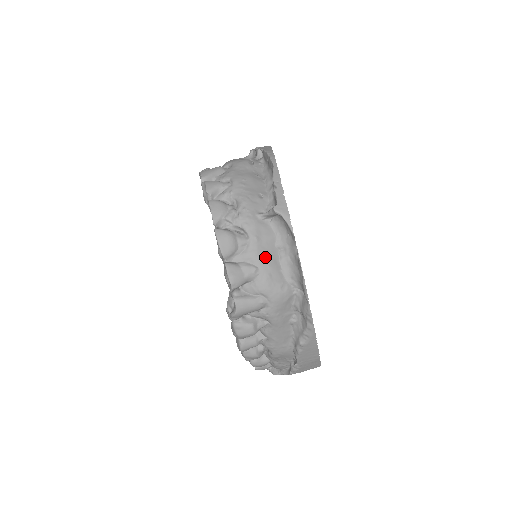
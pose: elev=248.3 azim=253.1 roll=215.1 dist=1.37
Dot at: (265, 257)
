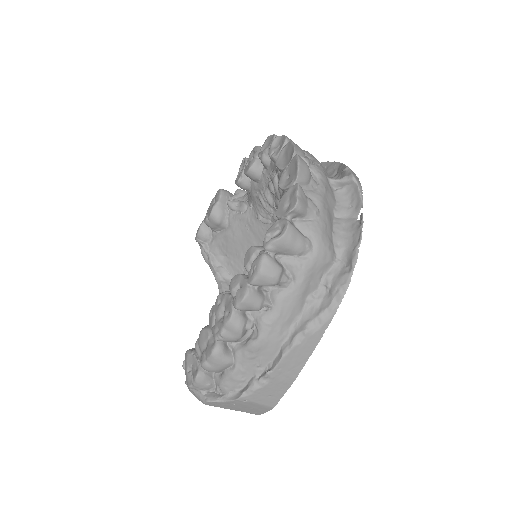
Dot at: (326, 209)
